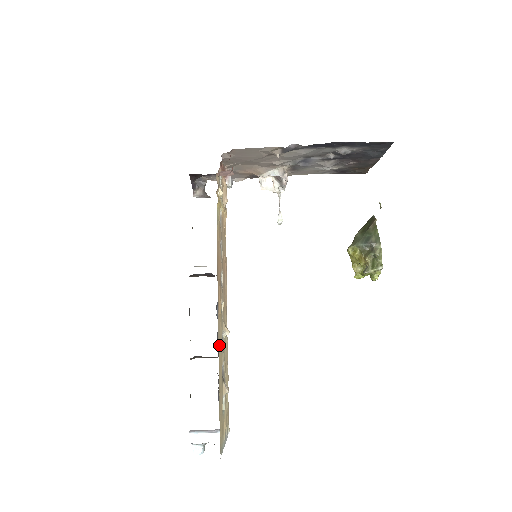
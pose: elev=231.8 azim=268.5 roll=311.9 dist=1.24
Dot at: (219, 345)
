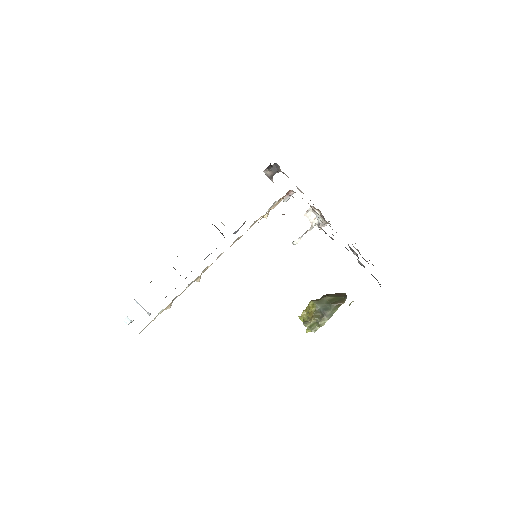
Dot at: occluded
